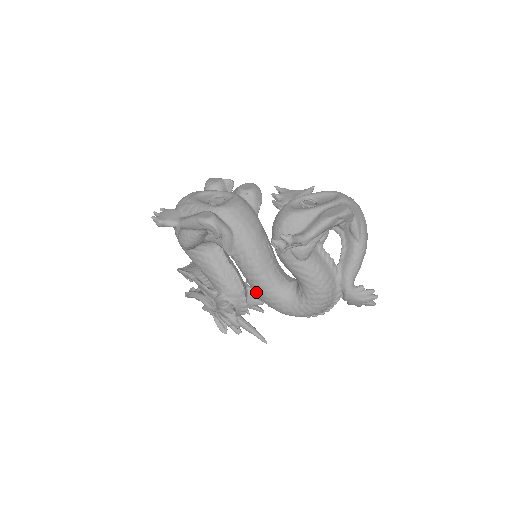
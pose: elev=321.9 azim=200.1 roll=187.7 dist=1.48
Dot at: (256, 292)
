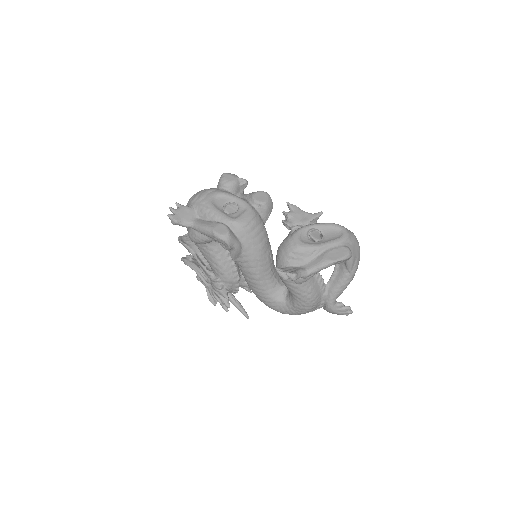
Dot at: (250, 288)
